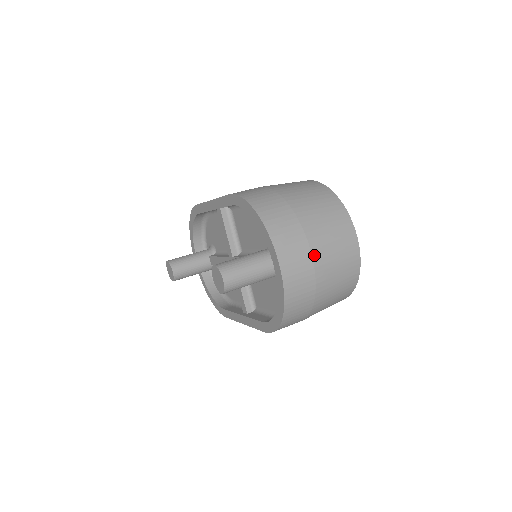
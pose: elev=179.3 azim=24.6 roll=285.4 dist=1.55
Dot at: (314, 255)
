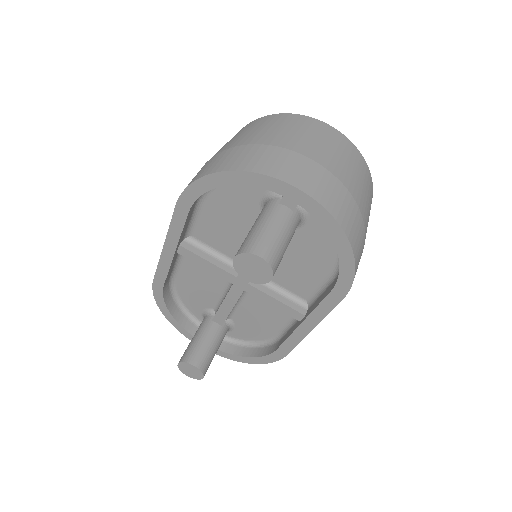
Dot at: (313, 158)
